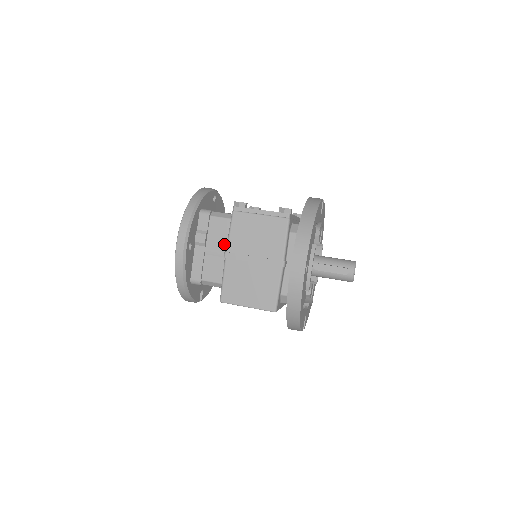
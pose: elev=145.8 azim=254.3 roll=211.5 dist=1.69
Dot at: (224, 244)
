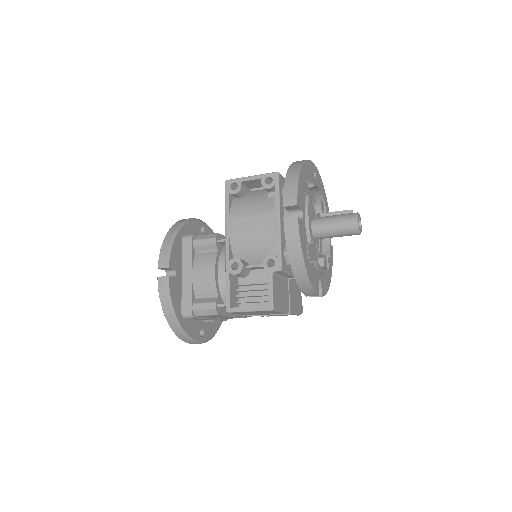
Dot at: occluded
